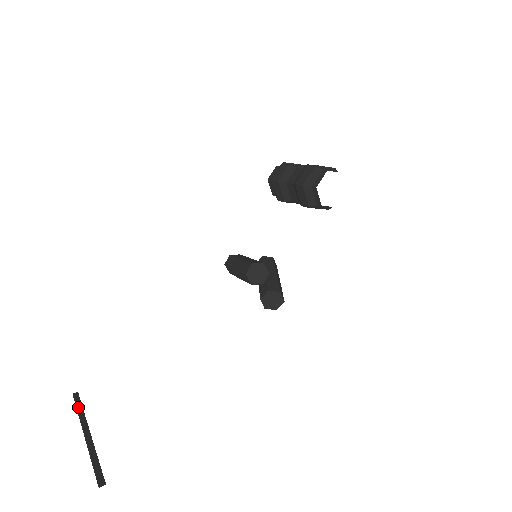
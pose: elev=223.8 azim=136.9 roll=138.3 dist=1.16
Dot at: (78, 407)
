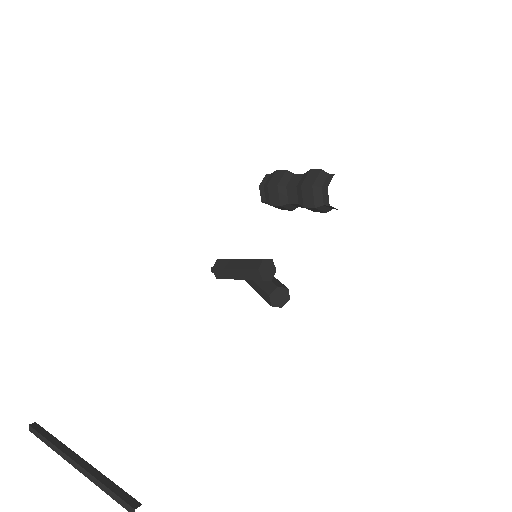
Dot at: (47, 437)
